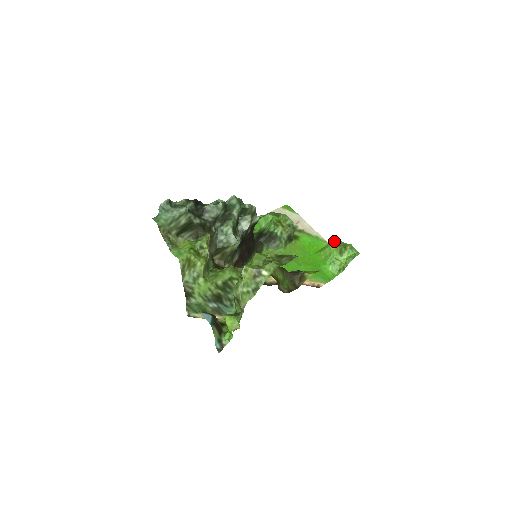
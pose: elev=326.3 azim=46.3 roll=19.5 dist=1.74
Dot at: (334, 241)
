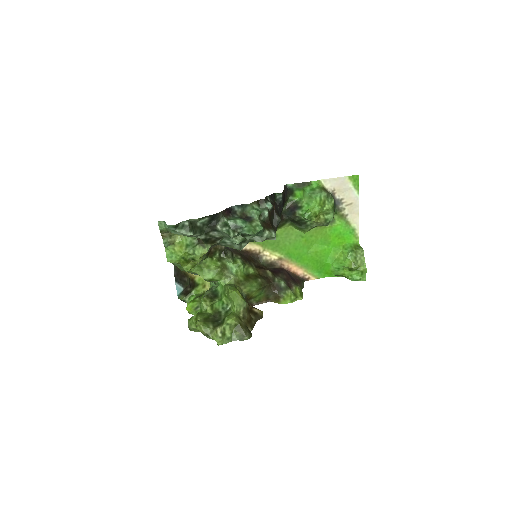
Dot at: (359, 251)
